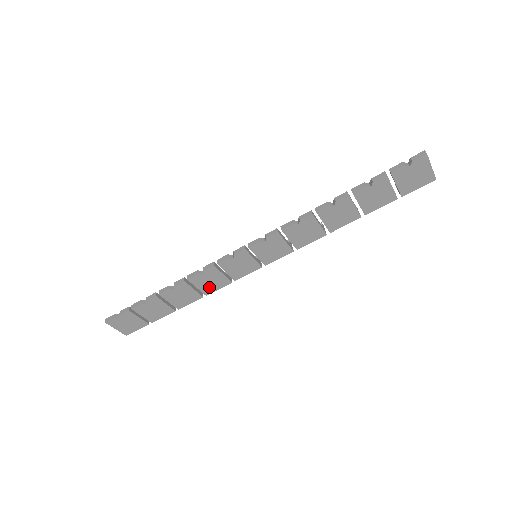
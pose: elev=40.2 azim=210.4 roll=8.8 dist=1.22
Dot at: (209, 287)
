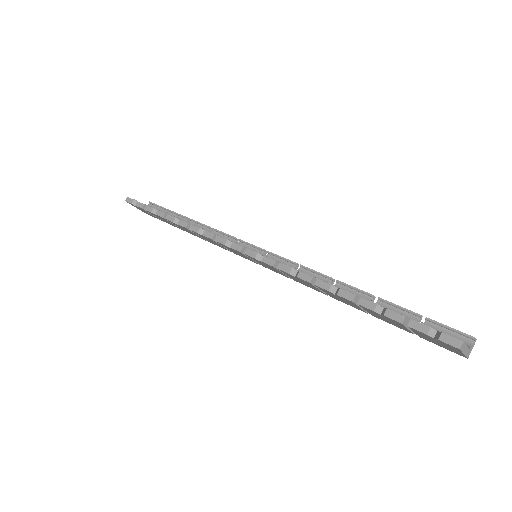
Dot at: occluded
